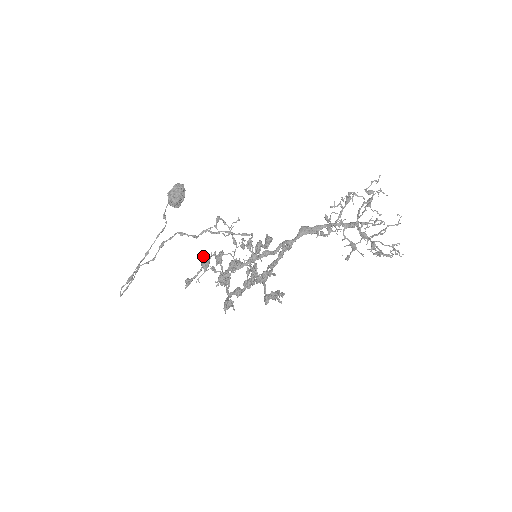
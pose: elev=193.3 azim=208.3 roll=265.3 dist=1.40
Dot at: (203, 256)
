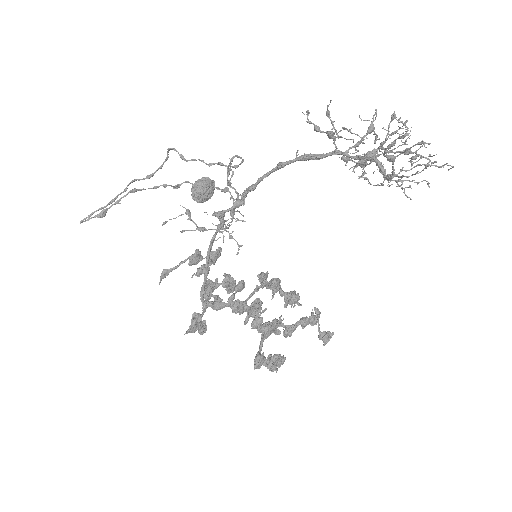
Dot at: (197, 249)
